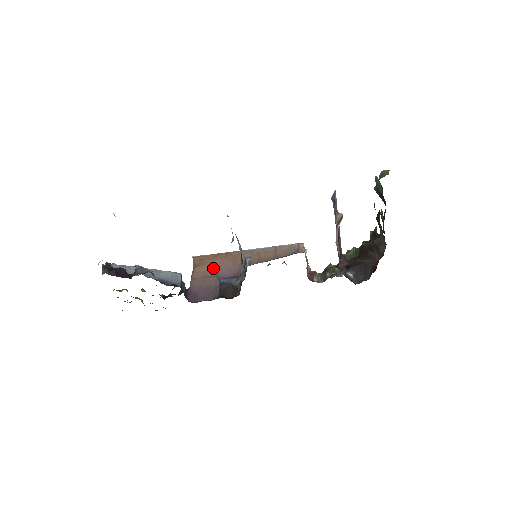
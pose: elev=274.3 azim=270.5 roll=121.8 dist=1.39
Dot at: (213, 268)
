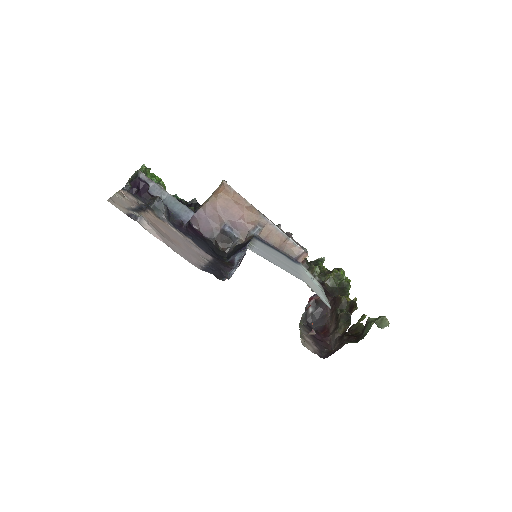
Dot at: (229, 209)
